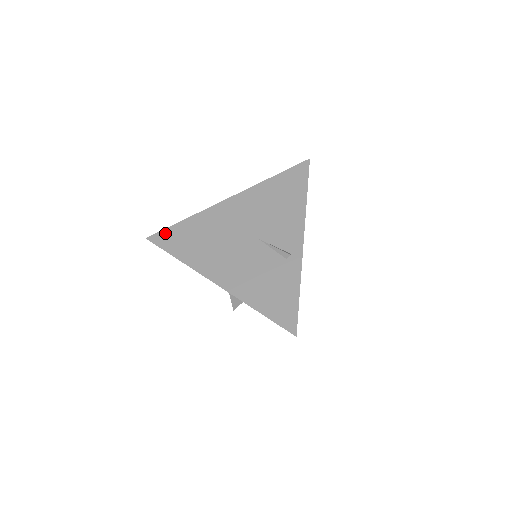
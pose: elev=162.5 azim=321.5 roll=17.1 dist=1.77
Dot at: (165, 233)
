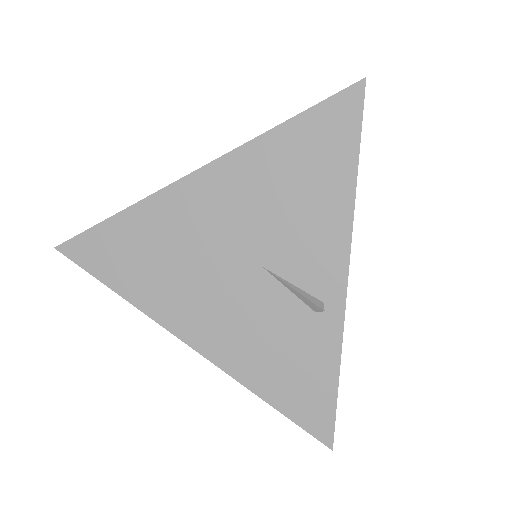
Dot at: (87, 240)
